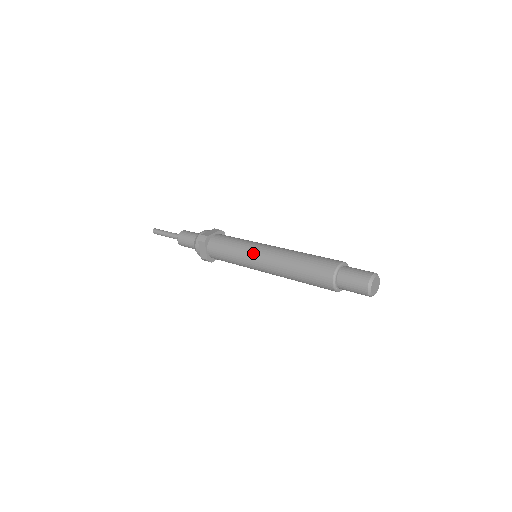
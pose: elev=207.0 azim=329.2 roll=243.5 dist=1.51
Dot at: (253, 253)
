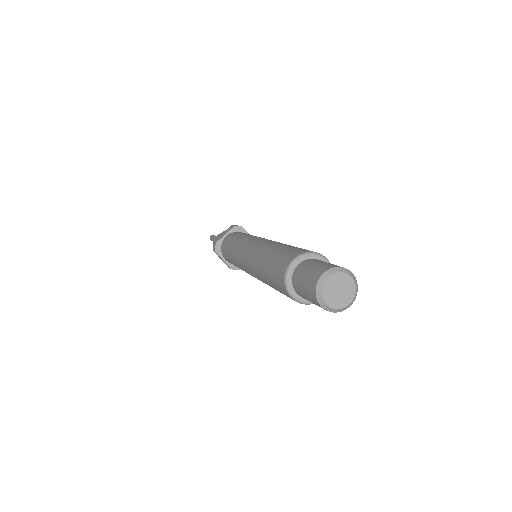
Dot at: (258, 237)
